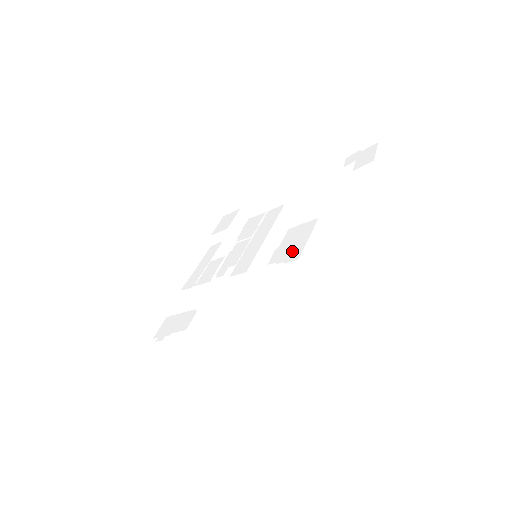
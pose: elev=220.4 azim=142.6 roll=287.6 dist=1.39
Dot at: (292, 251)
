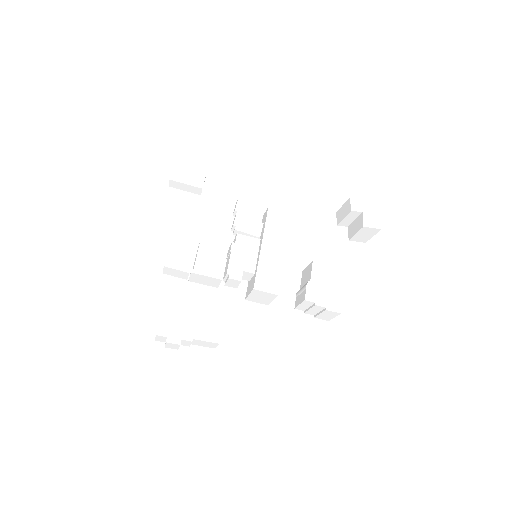
Dot at: (330, 298)
